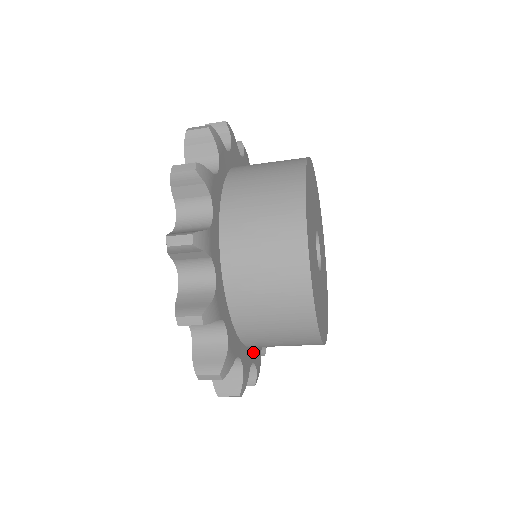
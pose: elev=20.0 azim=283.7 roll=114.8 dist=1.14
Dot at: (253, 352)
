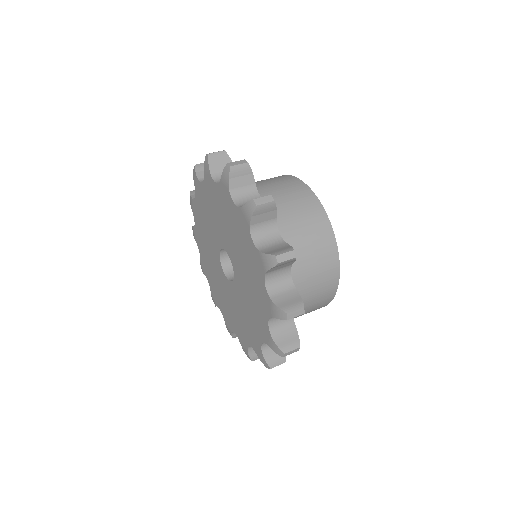
Dot at: occluded
